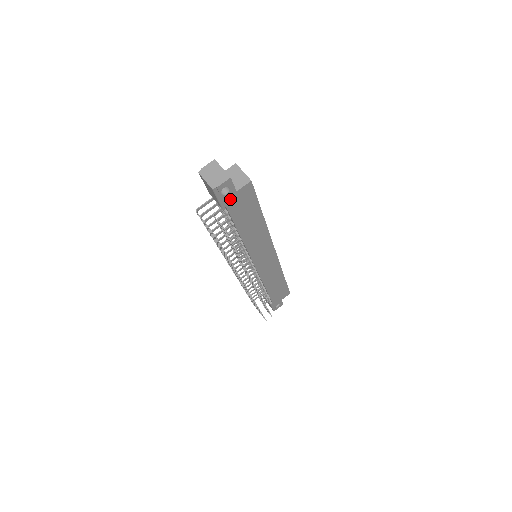
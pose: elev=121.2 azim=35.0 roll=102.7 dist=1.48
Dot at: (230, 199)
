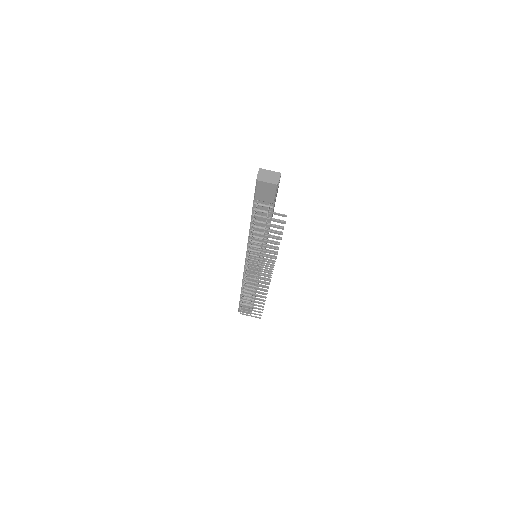
Dot at: occluded
